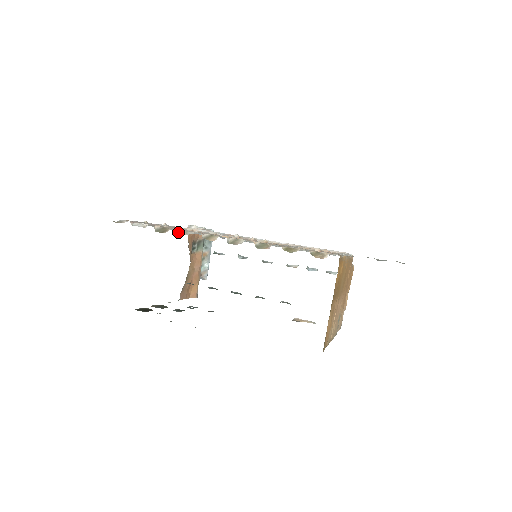
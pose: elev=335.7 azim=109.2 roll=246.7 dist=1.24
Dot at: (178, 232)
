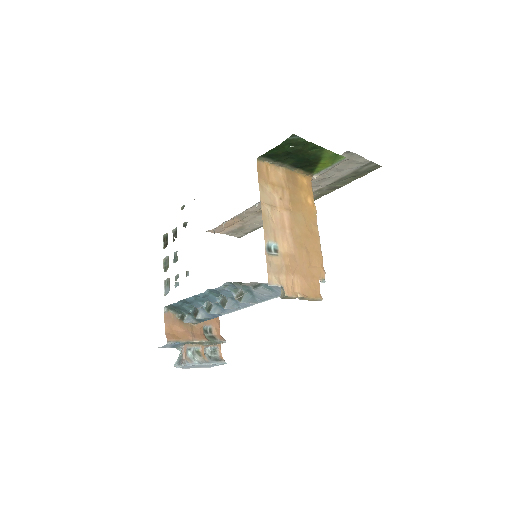
Dot at: occluded
